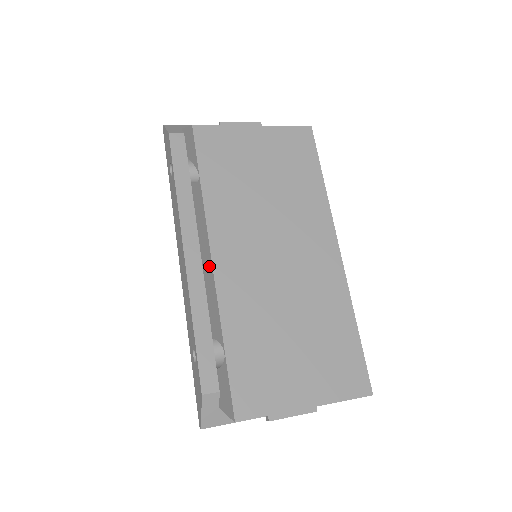
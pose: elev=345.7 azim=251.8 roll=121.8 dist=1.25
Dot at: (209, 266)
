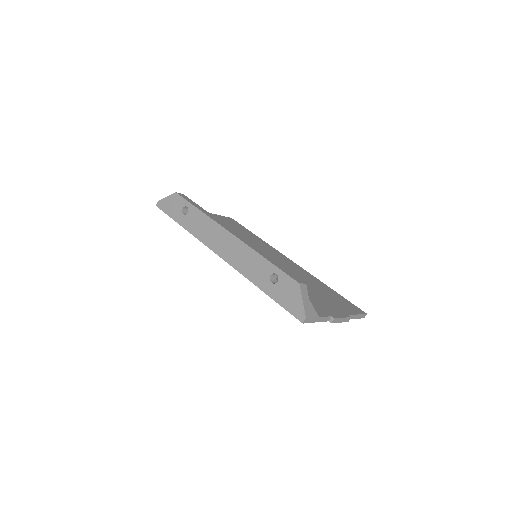
Dot at: occluded
